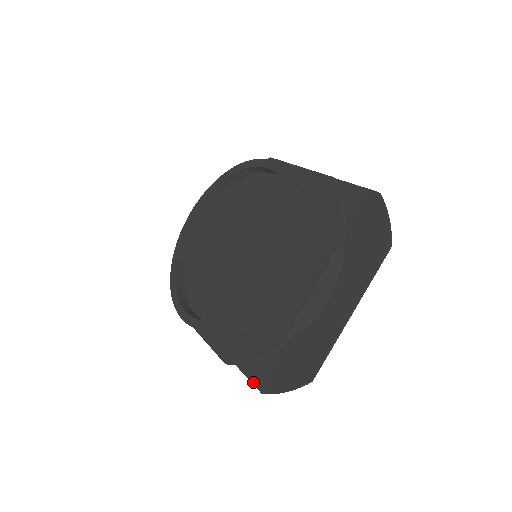
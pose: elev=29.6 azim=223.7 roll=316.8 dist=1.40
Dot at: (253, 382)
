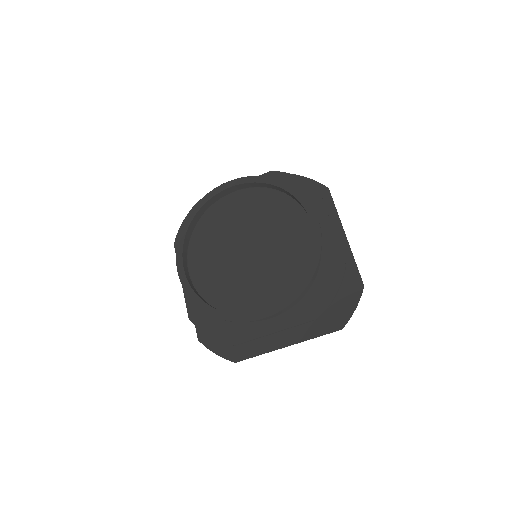
Dot at: occluded
